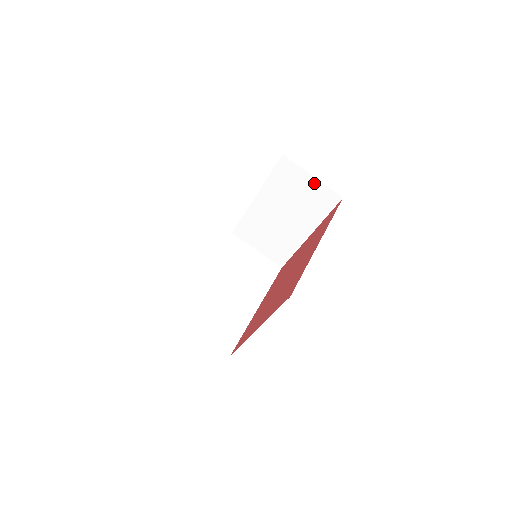
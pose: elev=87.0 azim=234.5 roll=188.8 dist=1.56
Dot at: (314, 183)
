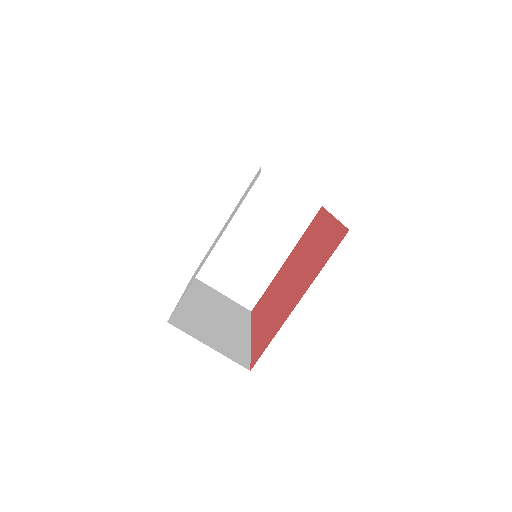
Dot at: (293, 194)
